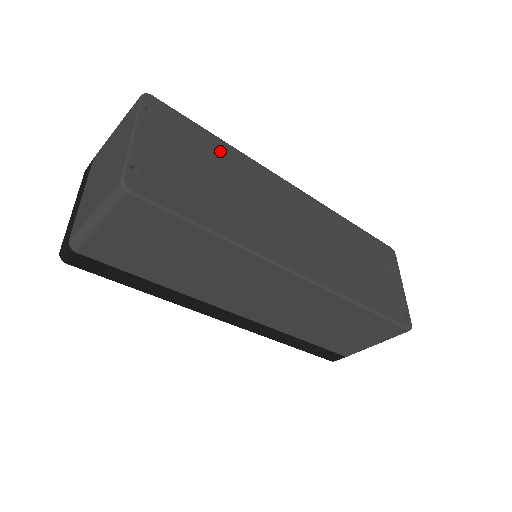
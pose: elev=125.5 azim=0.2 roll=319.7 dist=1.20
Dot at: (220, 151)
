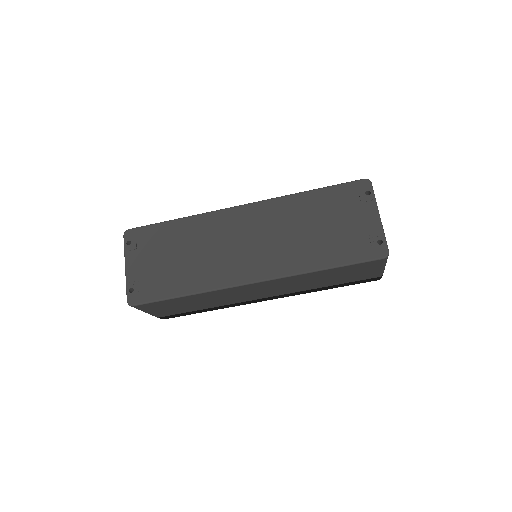
Dot at: (177, 230)
